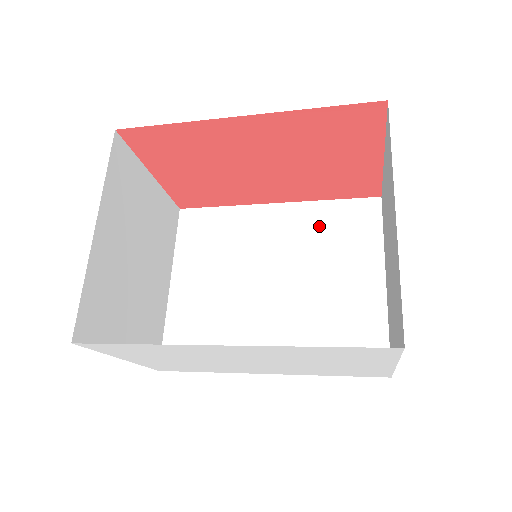
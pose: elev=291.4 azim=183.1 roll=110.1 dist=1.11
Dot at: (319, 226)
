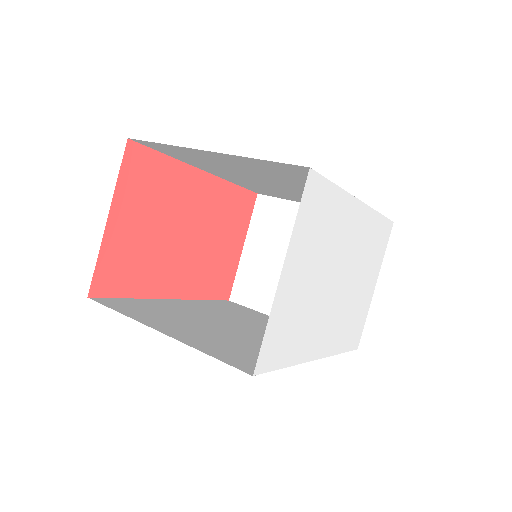
Dot at: (218, 307)
